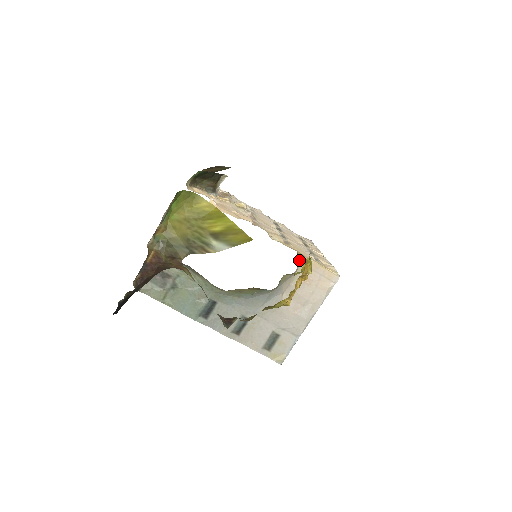
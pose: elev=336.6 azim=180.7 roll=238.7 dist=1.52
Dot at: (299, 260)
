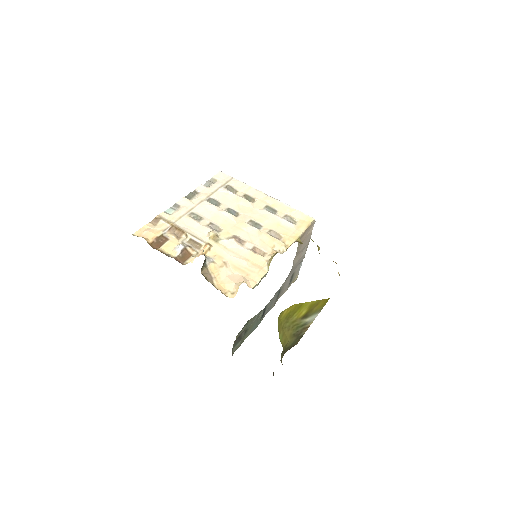
Dot at: occluded
